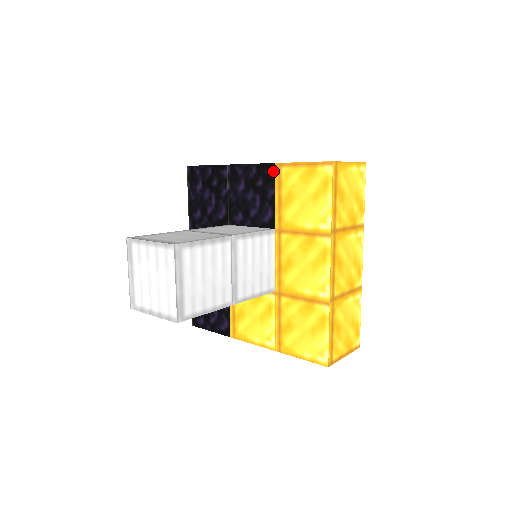
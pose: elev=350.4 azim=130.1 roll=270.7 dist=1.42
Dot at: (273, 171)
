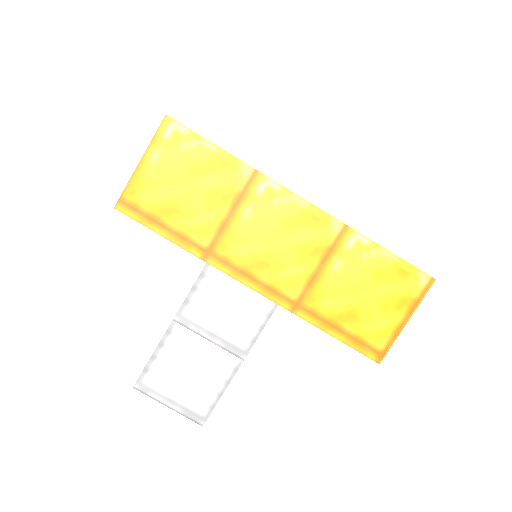
Dot at: occluded
